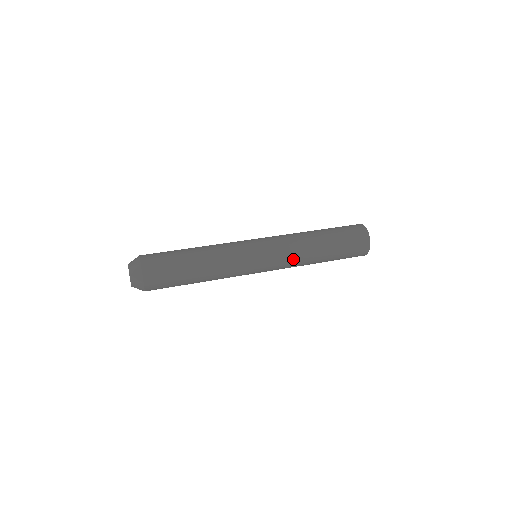
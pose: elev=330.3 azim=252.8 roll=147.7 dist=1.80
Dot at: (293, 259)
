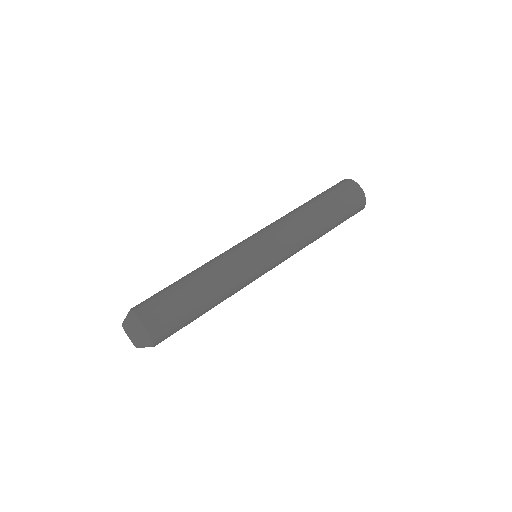
Dot at: (298, 248)
